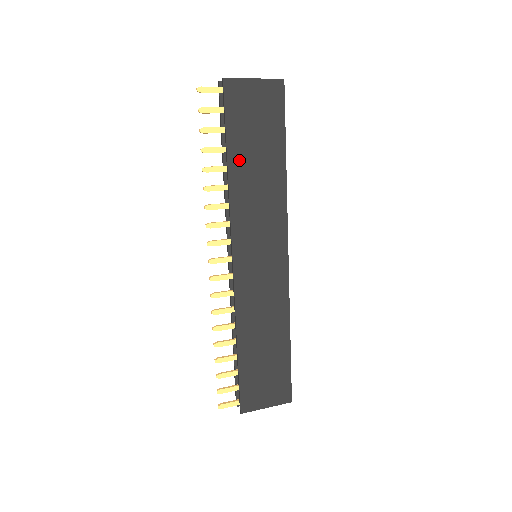
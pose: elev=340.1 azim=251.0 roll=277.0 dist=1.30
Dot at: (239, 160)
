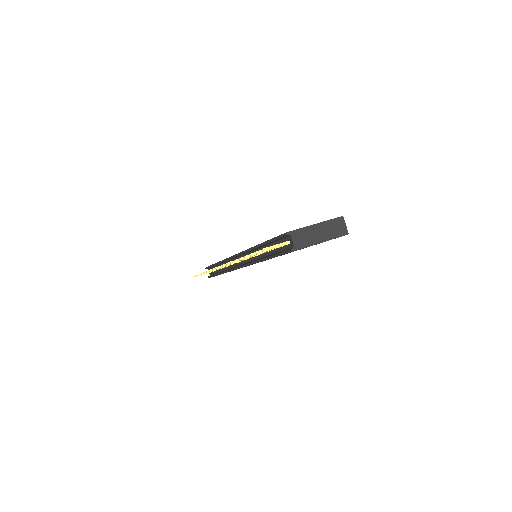
Dot at: occluded
